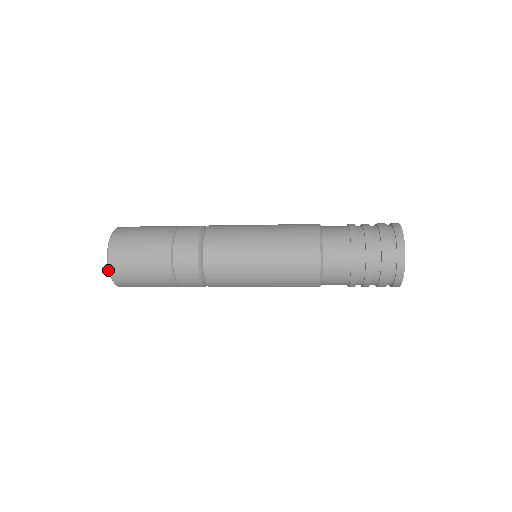
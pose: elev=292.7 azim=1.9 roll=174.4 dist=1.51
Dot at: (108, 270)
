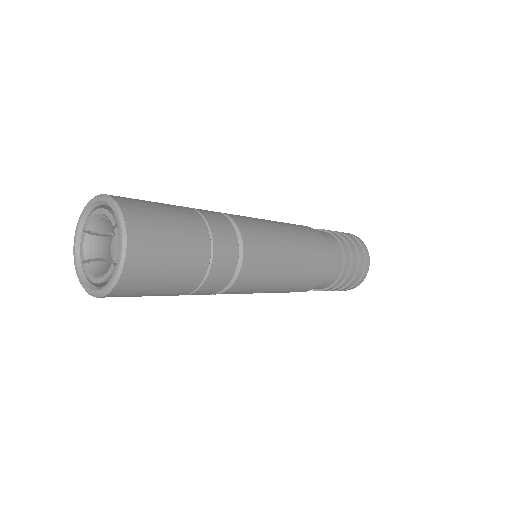
Dot at: (120, 261)
